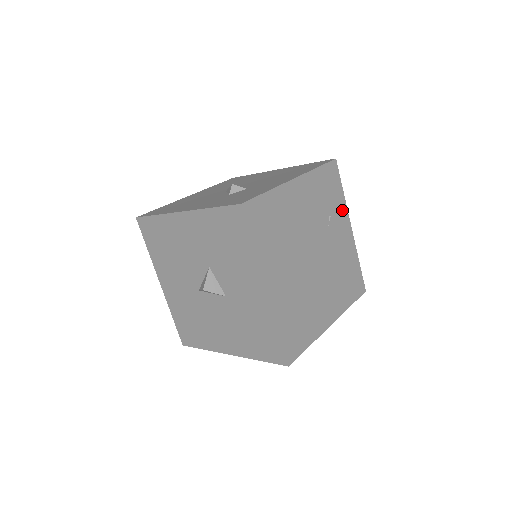
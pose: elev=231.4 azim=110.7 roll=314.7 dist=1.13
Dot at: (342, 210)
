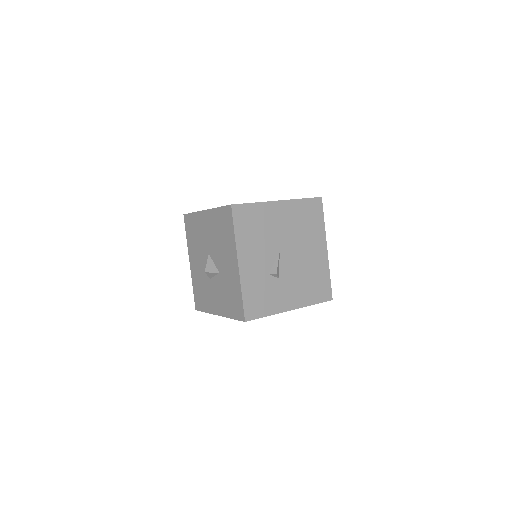
Dot at: occluded
